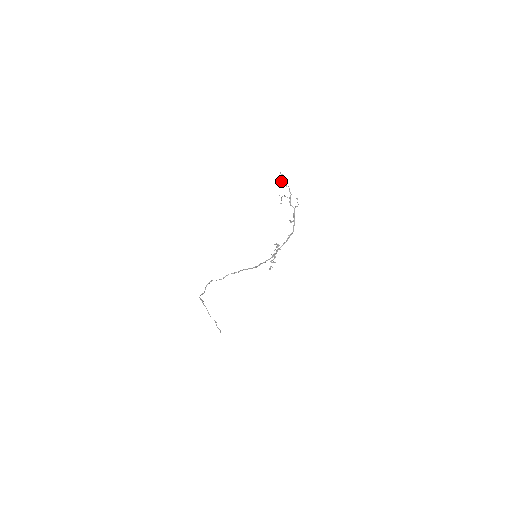
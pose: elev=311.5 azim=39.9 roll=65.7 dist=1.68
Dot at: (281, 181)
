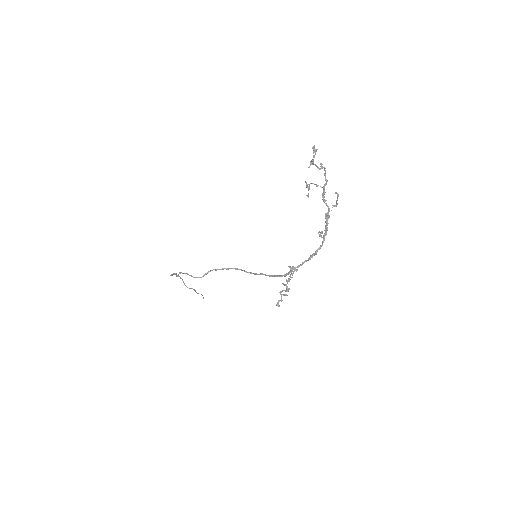
Dot at: (312, 162)
